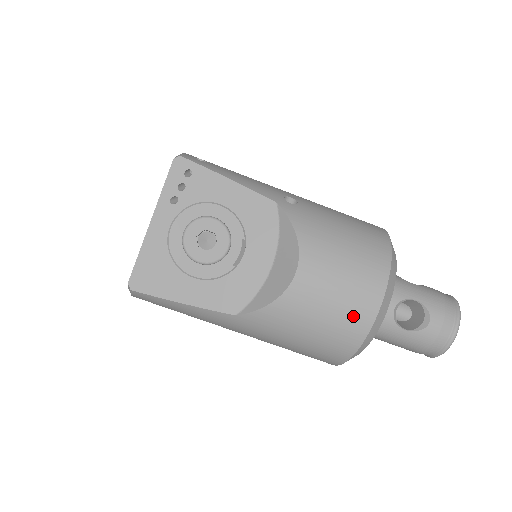
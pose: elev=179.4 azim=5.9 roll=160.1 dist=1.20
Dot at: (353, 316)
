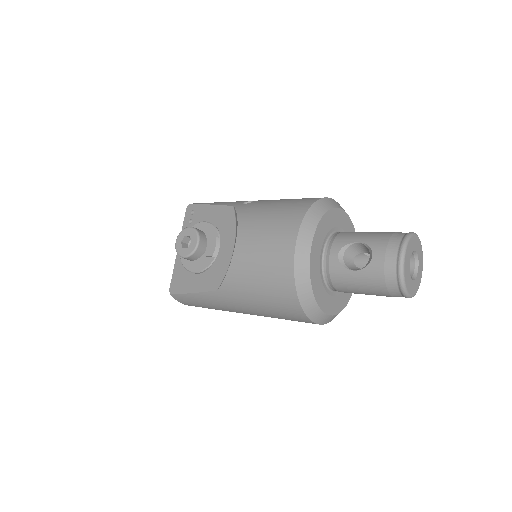
Dot at: (278, 262)
